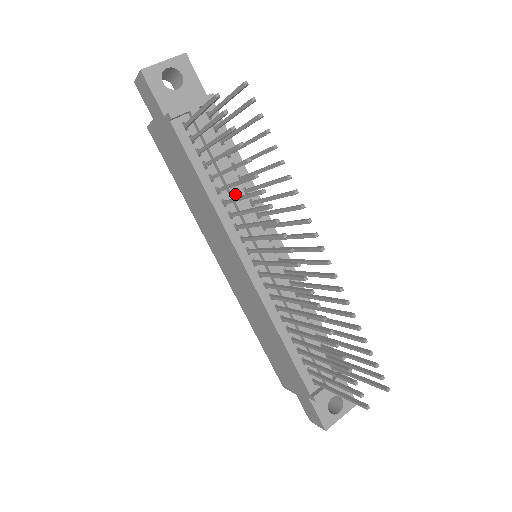
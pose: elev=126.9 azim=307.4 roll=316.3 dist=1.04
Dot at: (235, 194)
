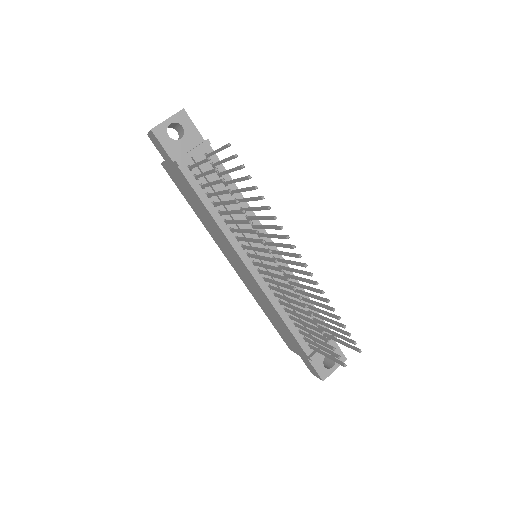
Dot at: (233, 214)
